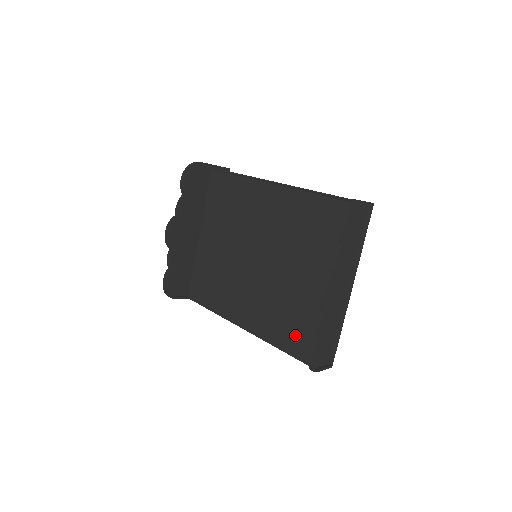
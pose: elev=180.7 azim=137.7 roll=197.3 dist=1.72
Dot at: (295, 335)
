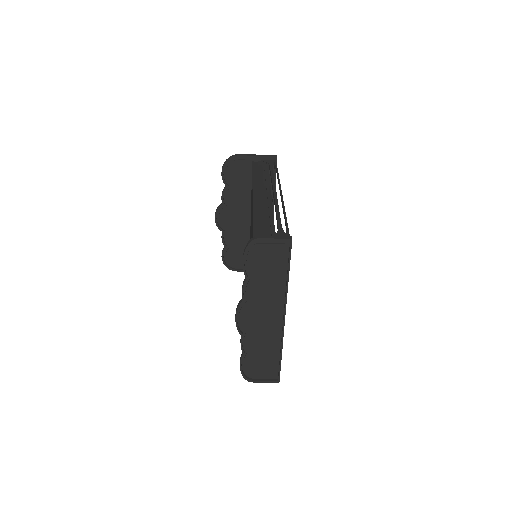
Dot at: occluded
